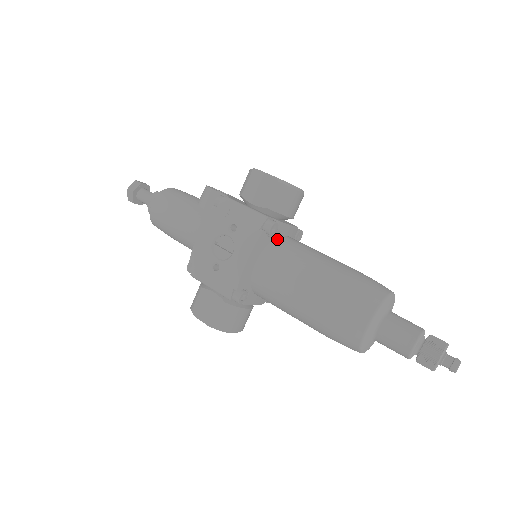
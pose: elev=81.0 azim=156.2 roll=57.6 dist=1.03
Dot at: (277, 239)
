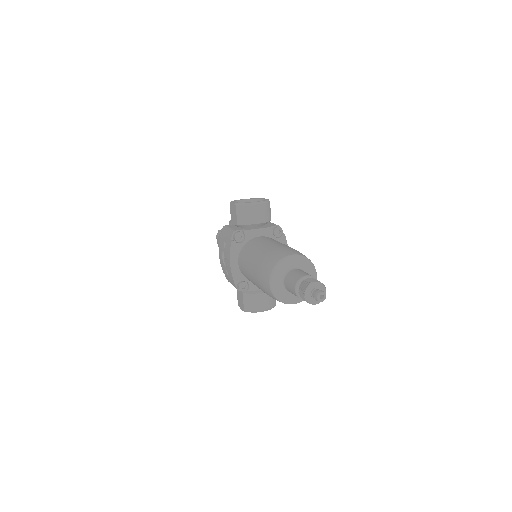
Dot at: (247, 242)
